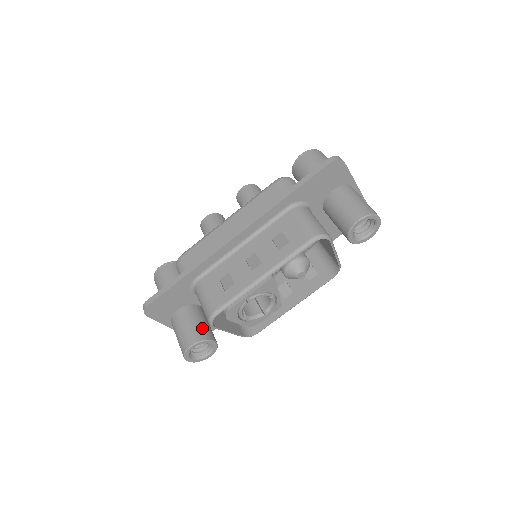
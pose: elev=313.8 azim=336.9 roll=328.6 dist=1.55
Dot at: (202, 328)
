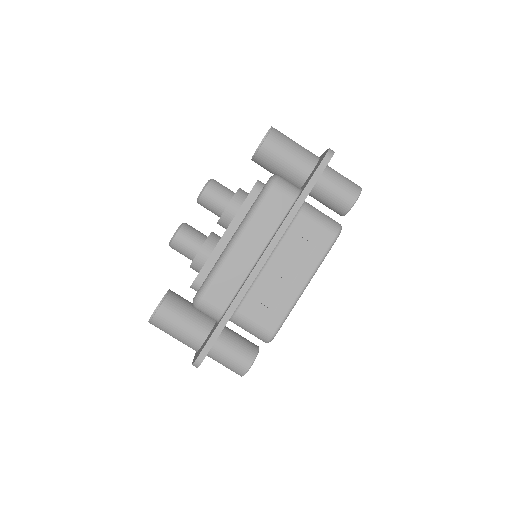
Dot at: (246, 345)
